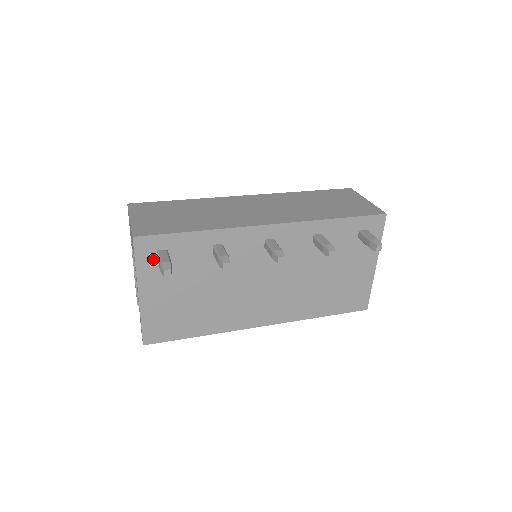
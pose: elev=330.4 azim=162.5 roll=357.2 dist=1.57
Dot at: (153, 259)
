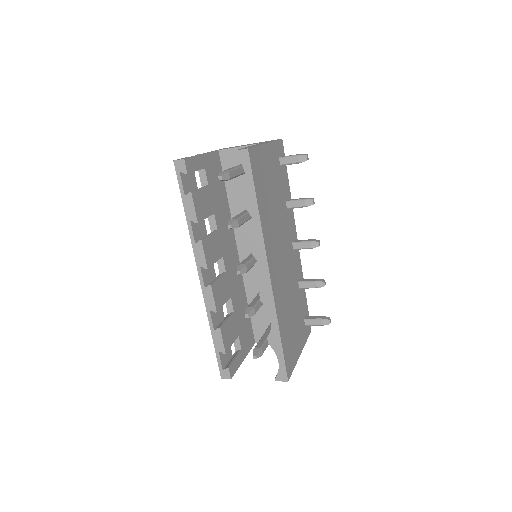
Dot at: (279, 154)
